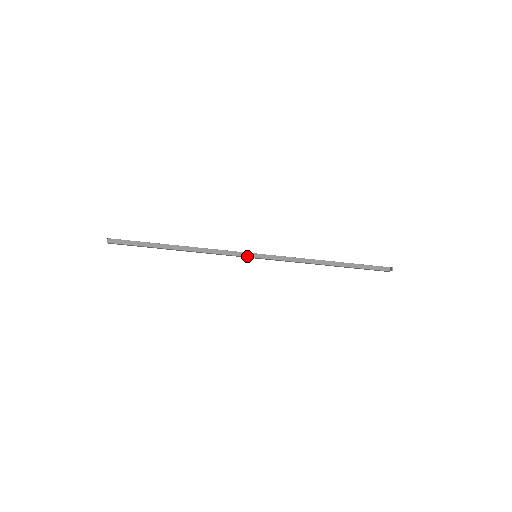
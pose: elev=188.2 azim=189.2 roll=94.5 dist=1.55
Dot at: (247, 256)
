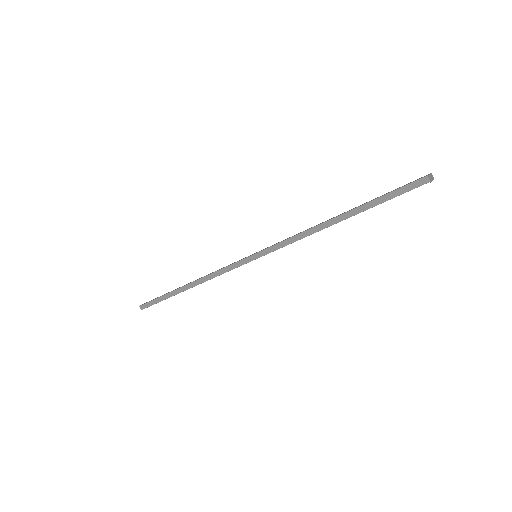
Dot at: (246, 262)
